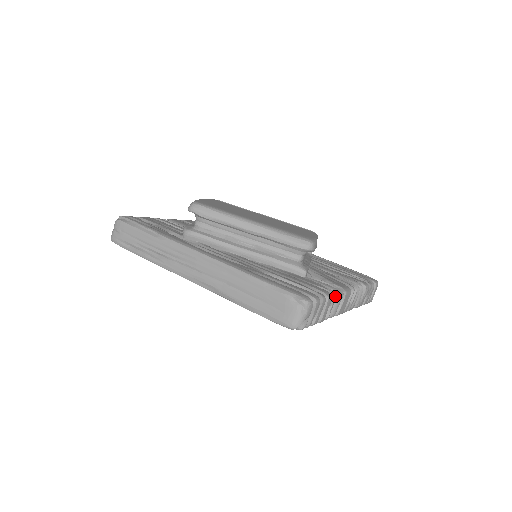
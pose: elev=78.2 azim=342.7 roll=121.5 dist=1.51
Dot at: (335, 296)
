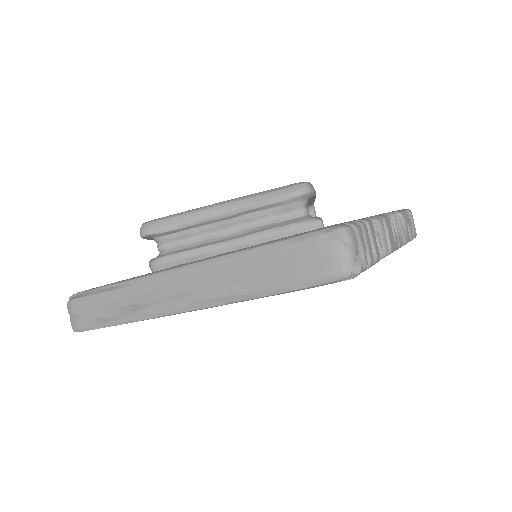
Dot at: (374, 223)
